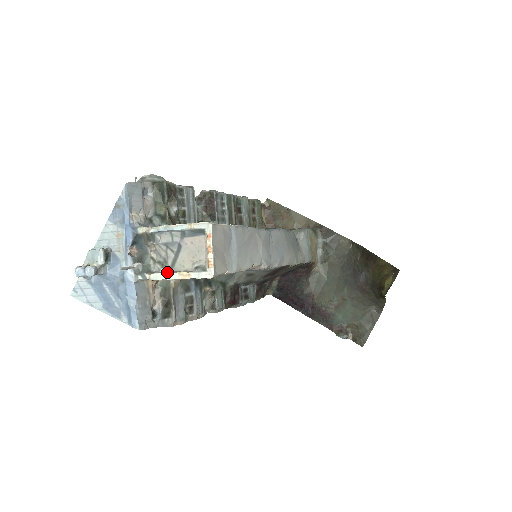
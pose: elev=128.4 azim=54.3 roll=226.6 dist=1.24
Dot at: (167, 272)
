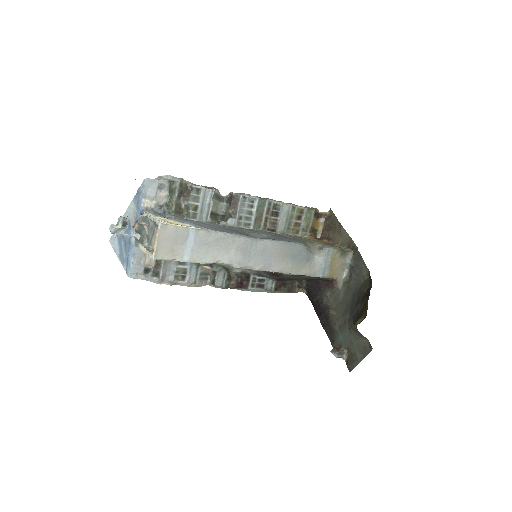
Dot at: (146, 246)
